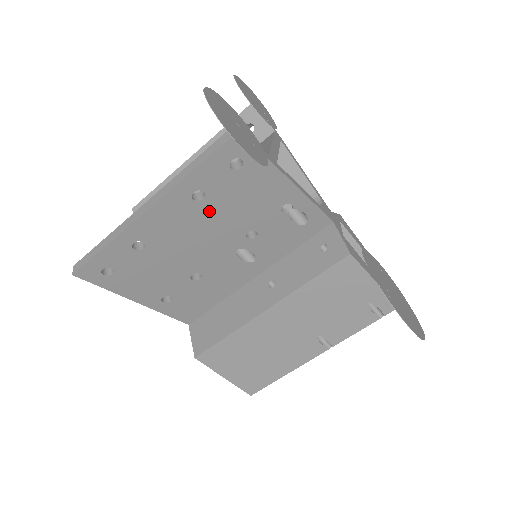
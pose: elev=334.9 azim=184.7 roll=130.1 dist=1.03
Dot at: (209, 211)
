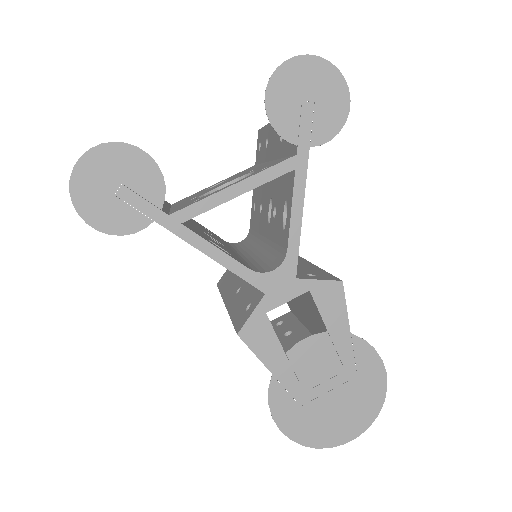
Dot at: occluded
